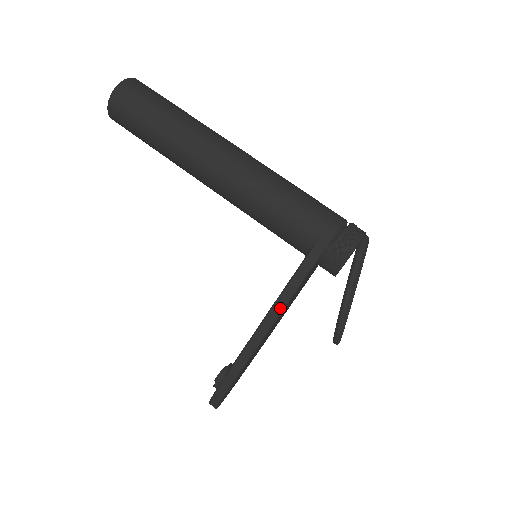
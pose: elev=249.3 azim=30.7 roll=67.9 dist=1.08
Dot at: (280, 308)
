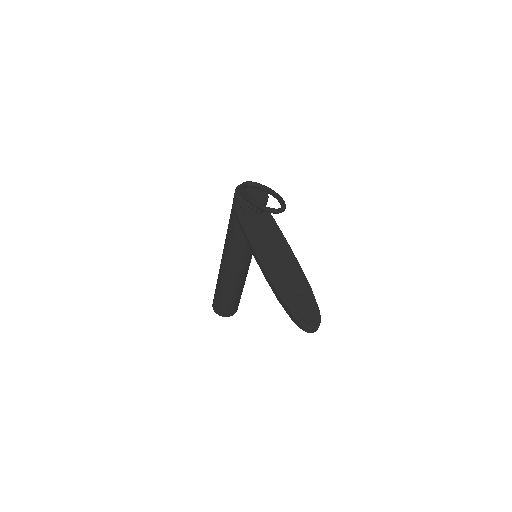
Dot at: (250, 245)
